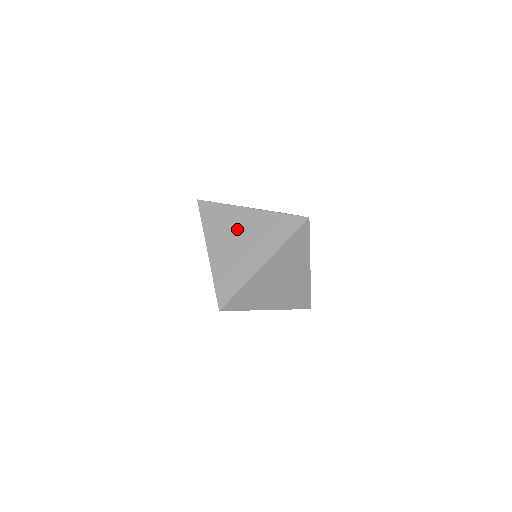
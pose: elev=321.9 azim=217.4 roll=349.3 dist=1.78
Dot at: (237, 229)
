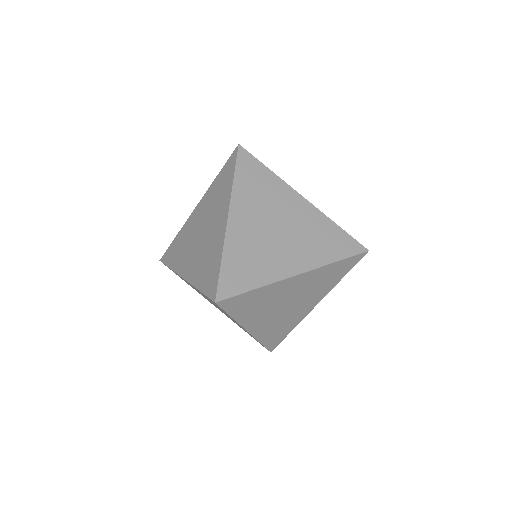
Dot at: (279, 211)
